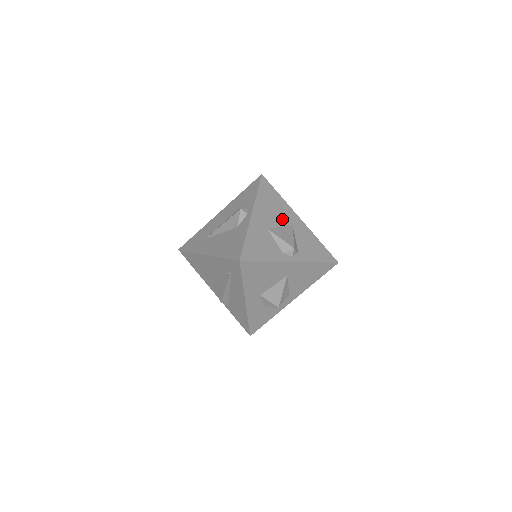
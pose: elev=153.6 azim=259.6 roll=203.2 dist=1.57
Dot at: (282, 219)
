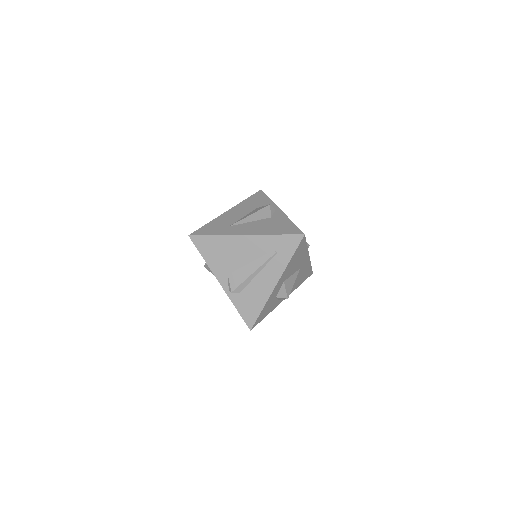
Dot at: occluded
